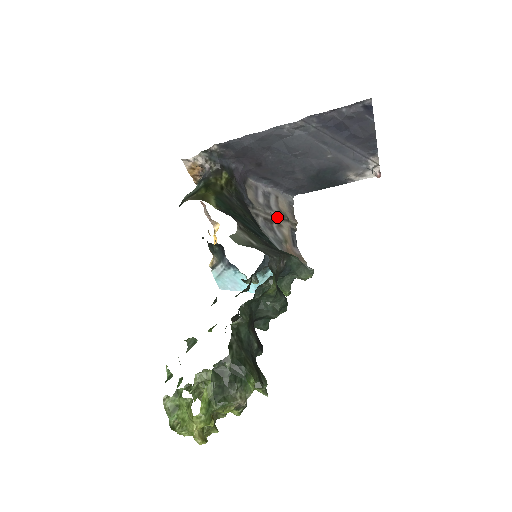
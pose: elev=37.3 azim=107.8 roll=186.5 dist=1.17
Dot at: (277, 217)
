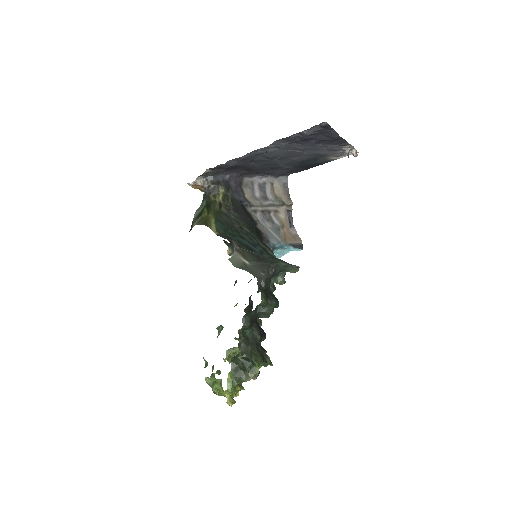
Dot at: (273, 205)
